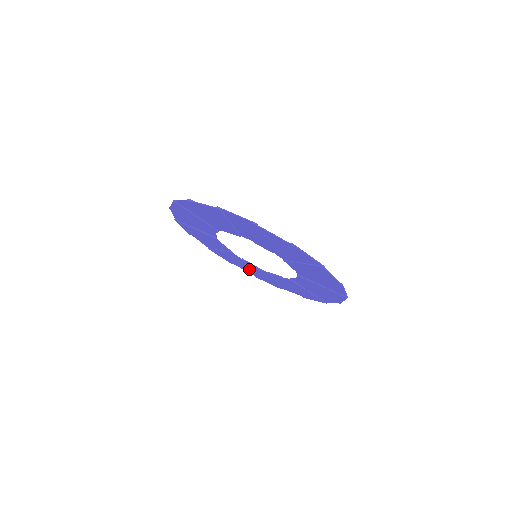
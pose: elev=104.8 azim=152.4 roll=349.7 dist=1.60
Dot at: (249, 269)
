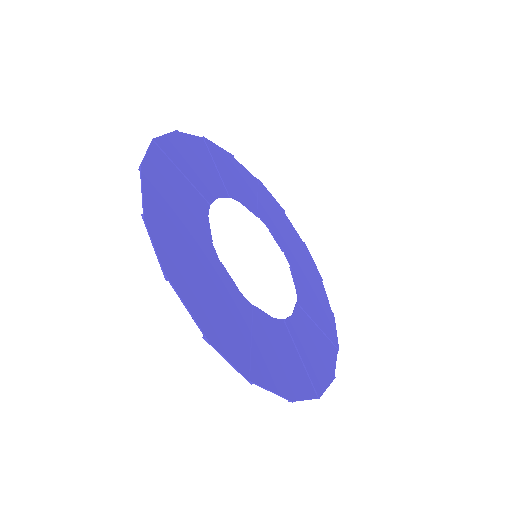
Dot at: (187, 159)
